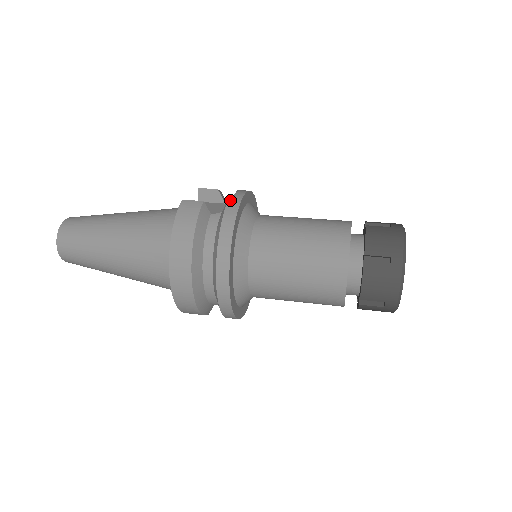
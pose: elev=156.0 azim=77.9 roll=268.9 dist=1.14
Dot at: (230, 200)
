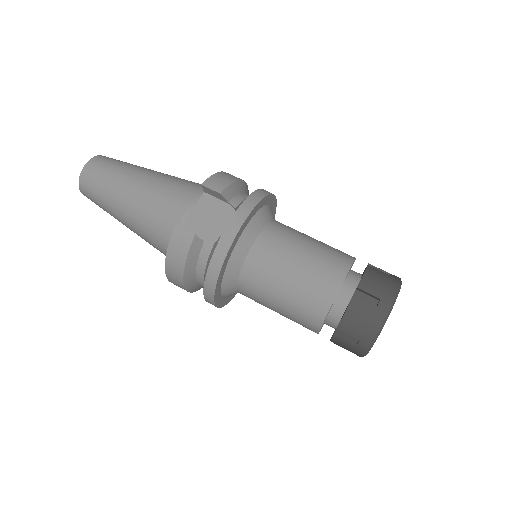
Dot at: (220, 242)
